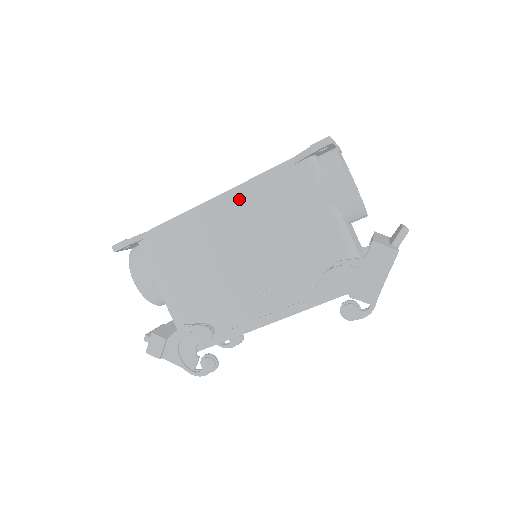
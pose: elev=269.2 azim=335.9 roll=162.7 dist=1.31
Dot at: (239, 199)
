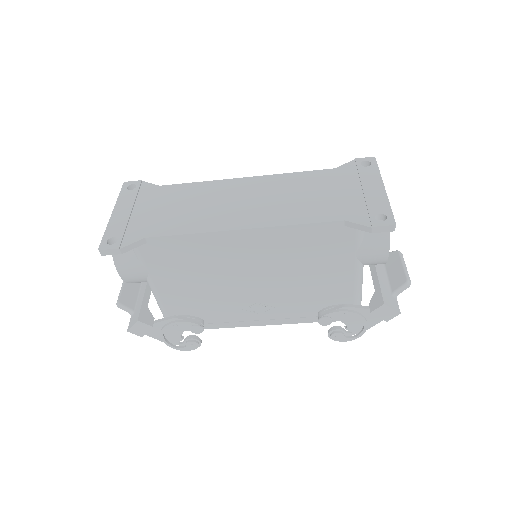
Dot at: (269, 238)
